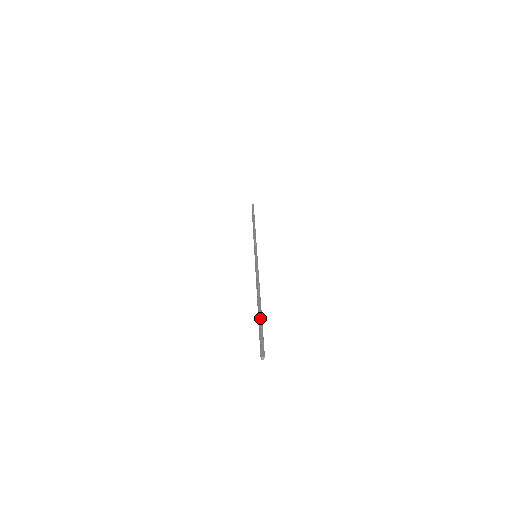
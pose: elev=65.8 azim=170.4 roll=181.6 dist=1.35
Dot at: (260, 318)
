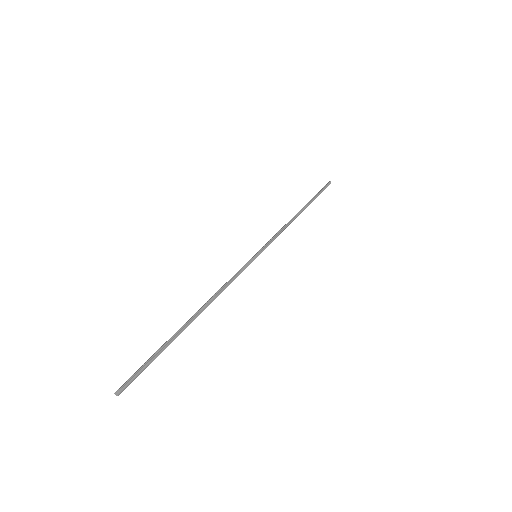
Dot at: (165, 342)
